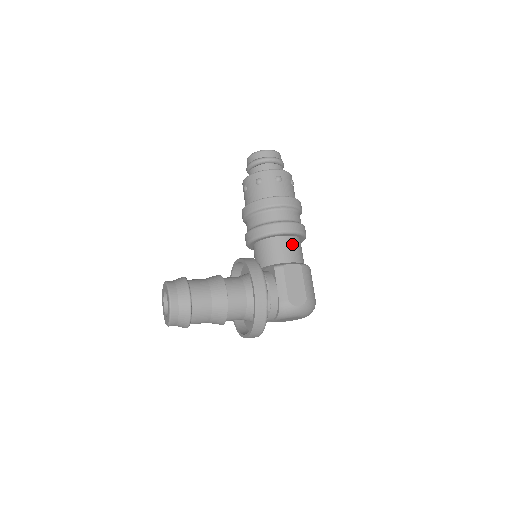
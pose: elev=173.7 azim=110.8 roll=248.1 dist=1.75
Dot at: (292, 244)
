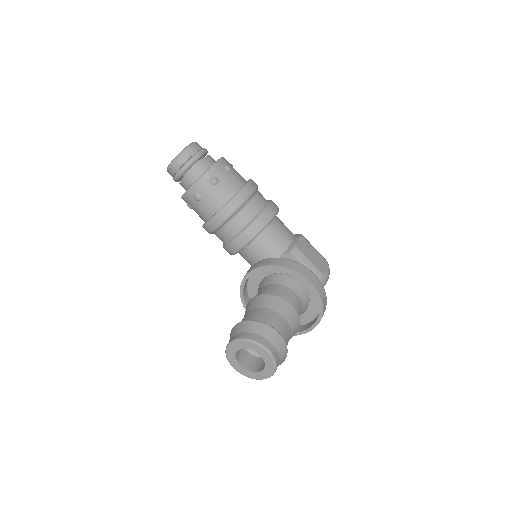
Dot at: (281, 223)
